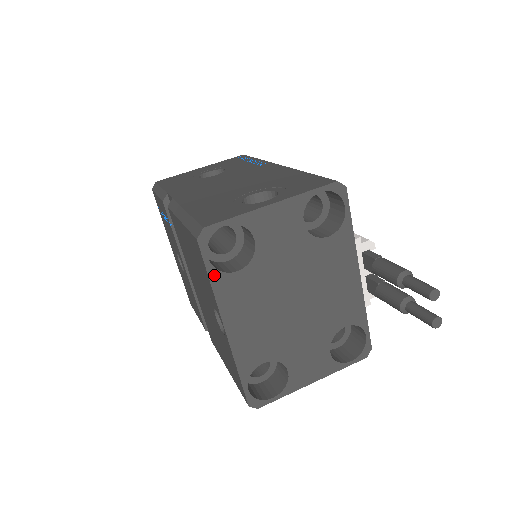
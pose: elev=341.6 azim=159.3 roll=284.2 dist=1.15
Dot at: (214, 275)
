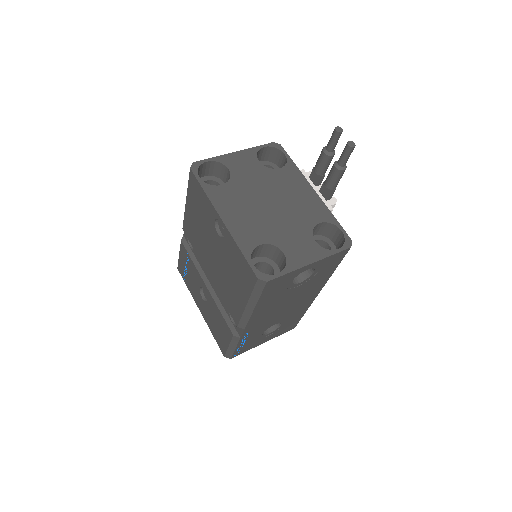
Dot at: (206, 187)
